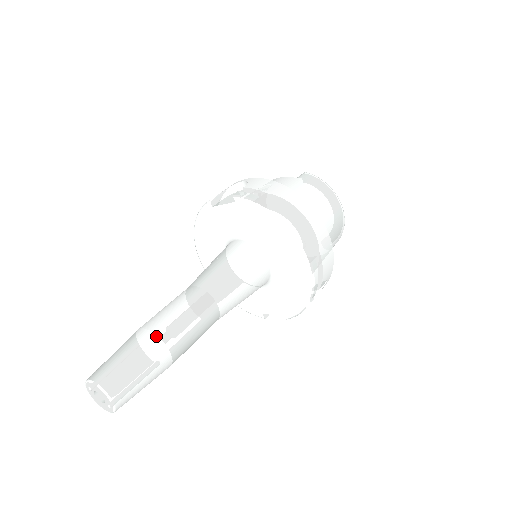
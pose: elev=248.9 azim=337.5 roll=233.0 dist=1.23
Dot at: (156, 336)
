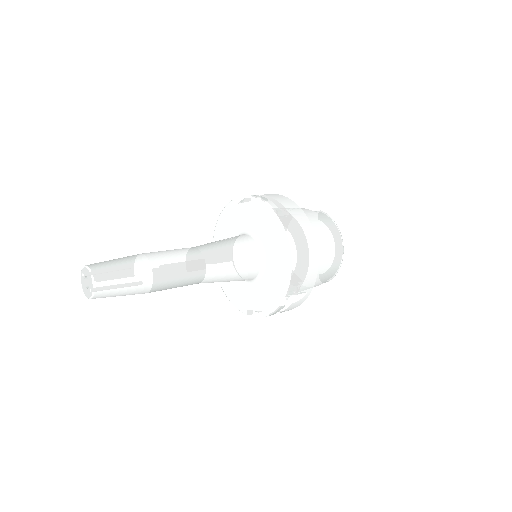
Dot at: (148, 260)
